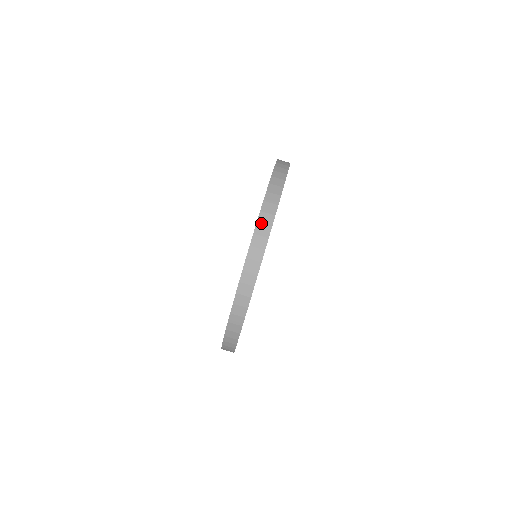
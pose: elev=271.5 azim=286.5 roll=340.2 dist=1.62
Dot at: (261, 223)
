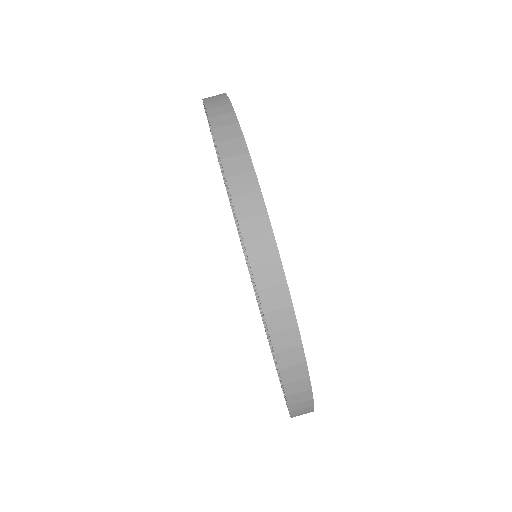
Dot at: (290, 383)
